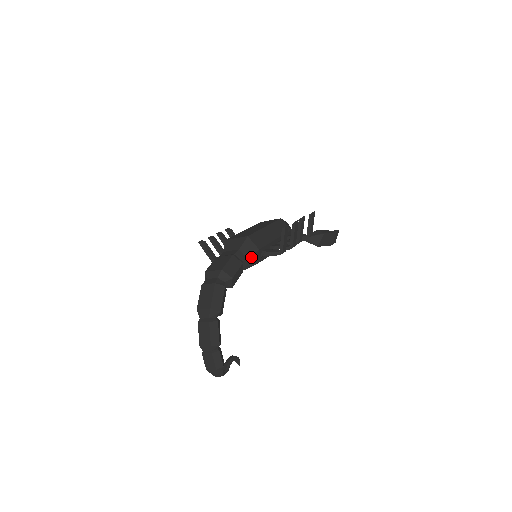
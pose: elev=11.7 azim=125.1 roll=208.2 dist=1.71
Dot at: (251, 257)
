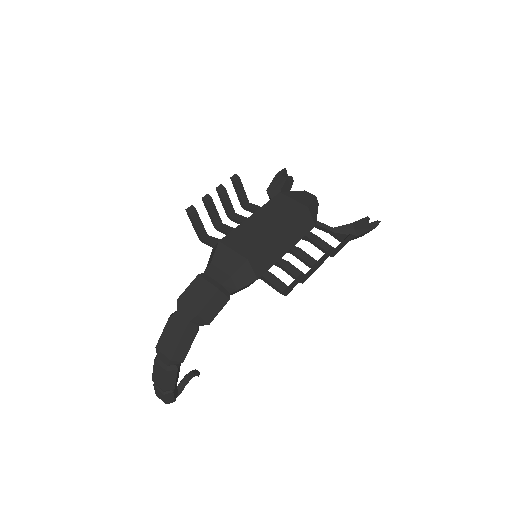
Dot at: (244, 286)
